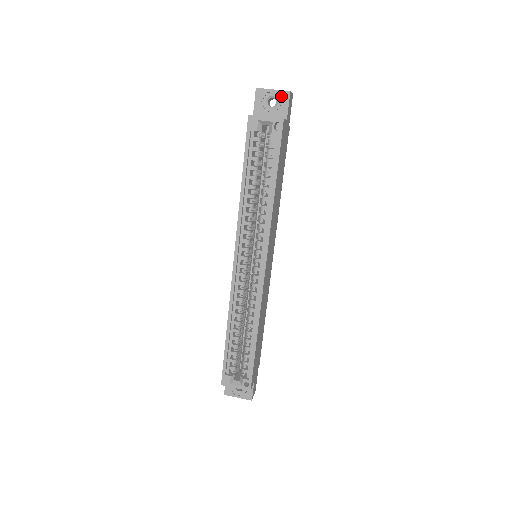
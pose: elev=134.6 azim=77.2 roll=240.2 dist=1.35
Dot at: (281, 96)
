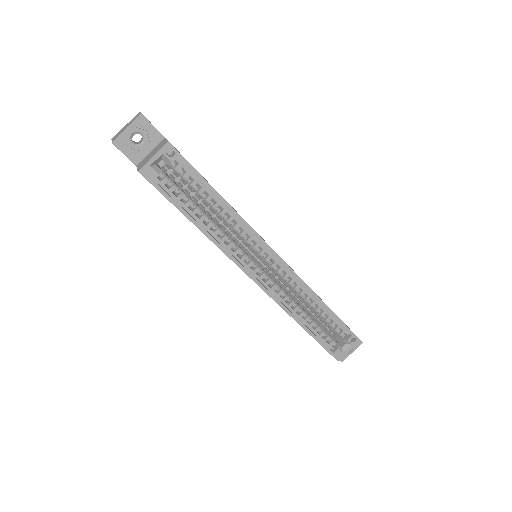
Dot at: (139, 126)
